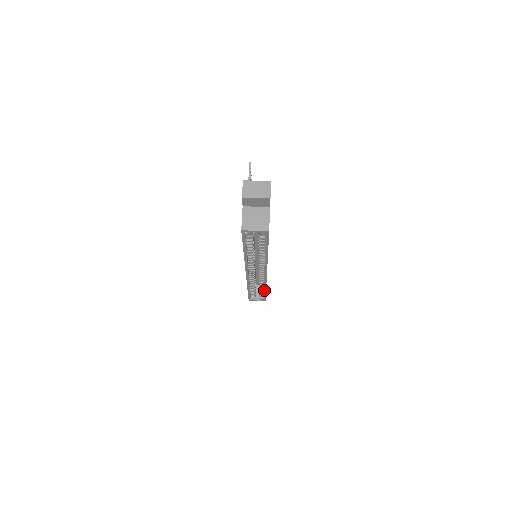
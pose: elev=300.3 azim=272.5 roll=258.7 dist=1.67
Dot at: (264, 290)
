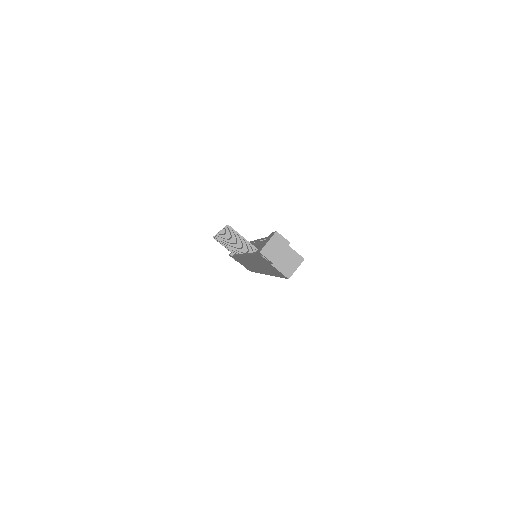
Dot at: occluded
